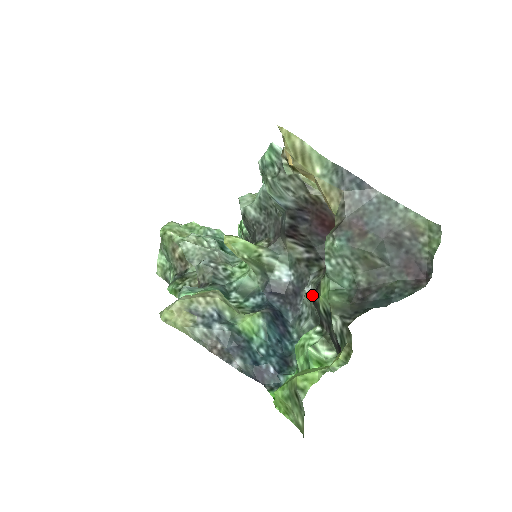
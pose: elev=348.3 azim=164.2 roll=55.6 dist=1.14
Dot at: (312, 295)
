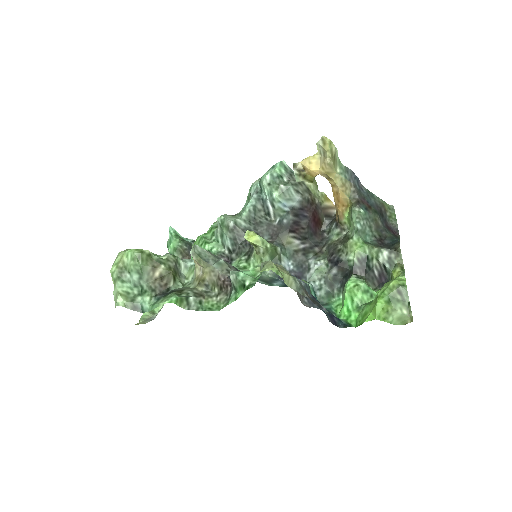
Dot at: (324, 267)
